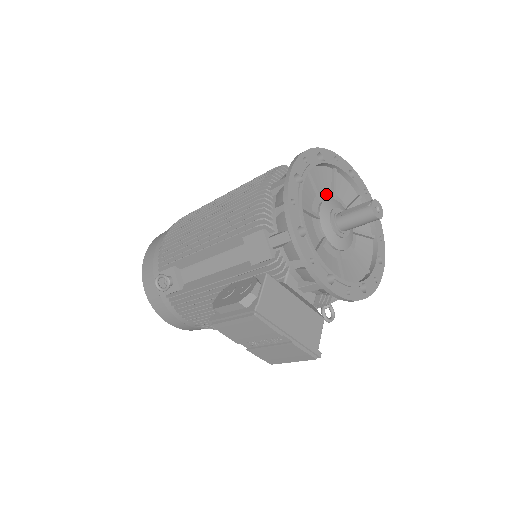
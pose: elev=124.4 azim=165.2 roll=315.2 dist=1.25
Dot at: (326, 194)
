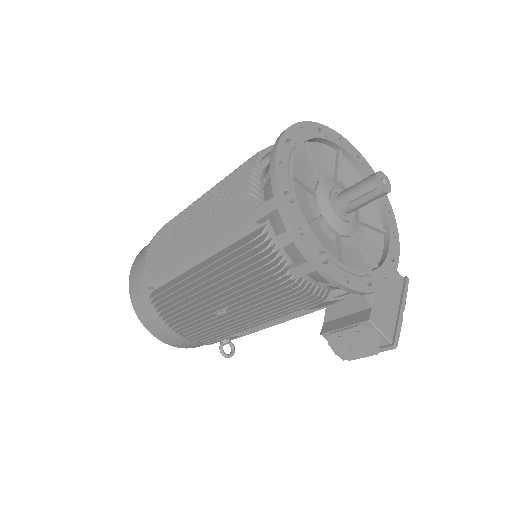
Dot at: (311, 202)
